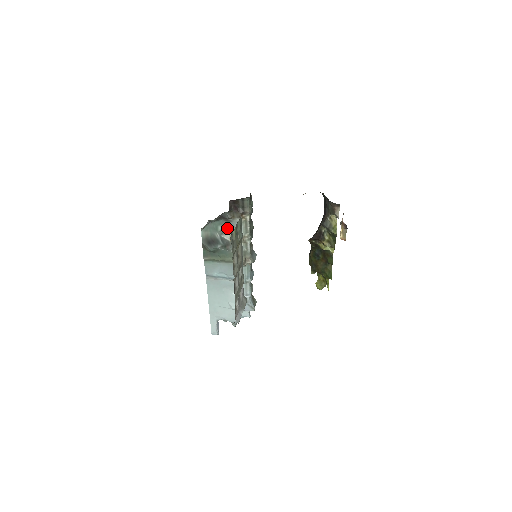
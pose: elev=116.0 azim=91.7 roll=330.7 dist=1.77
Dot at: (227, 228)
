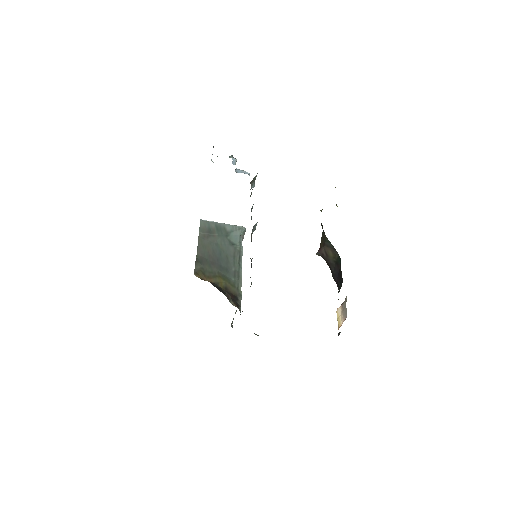
Dot at: occluded
